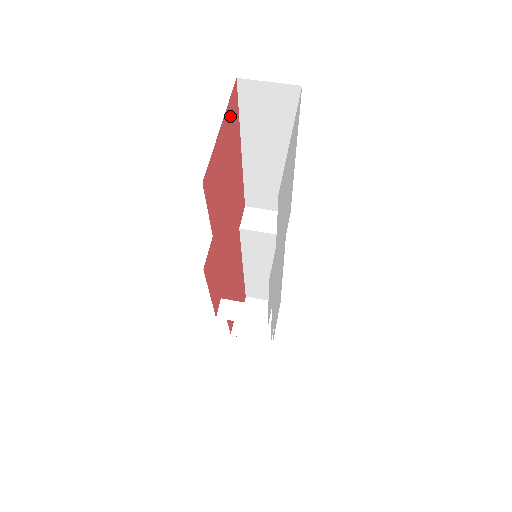
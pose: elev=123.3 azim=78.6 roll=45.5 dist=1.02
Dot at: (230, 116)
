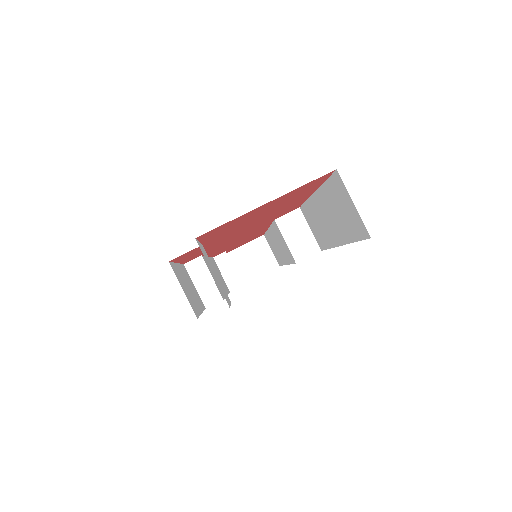
Dot at: (299, 189)
